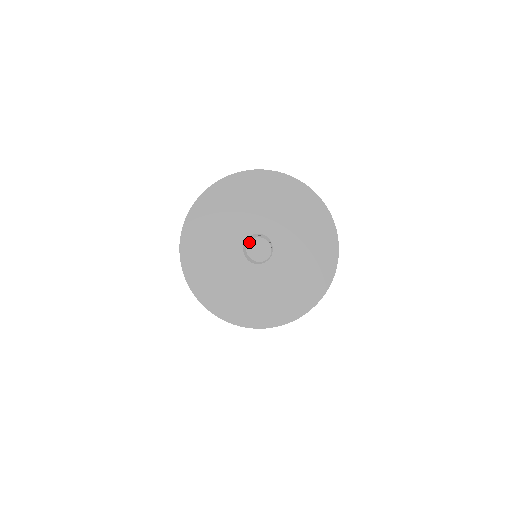
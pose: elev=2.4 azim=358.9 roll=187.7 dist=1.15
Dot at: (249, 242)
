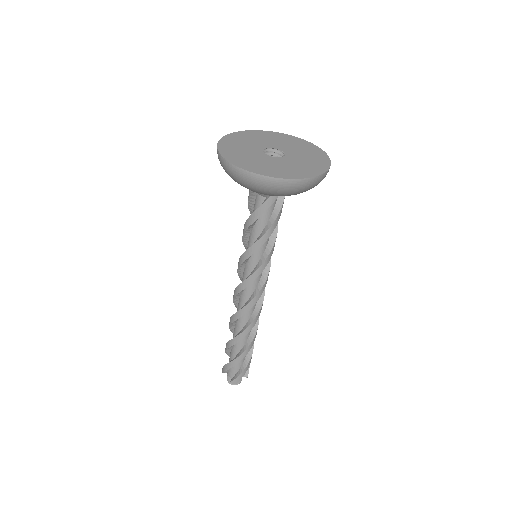
Dot at: occluded
